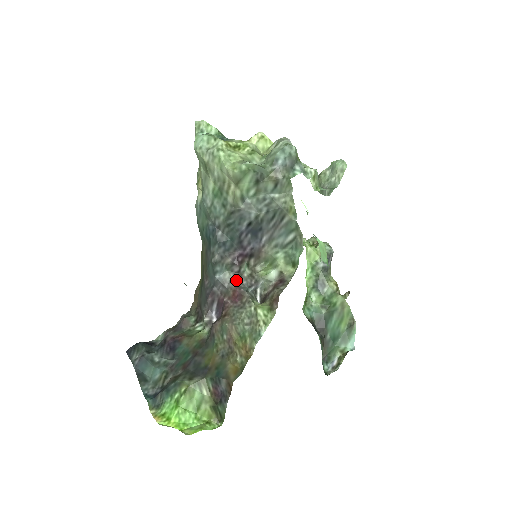
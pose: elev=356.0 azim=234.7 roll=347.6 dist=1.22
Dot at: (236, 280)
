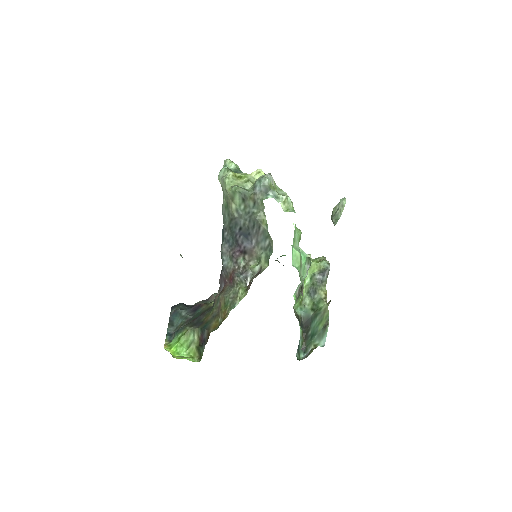
Dot at: (234, 268)
